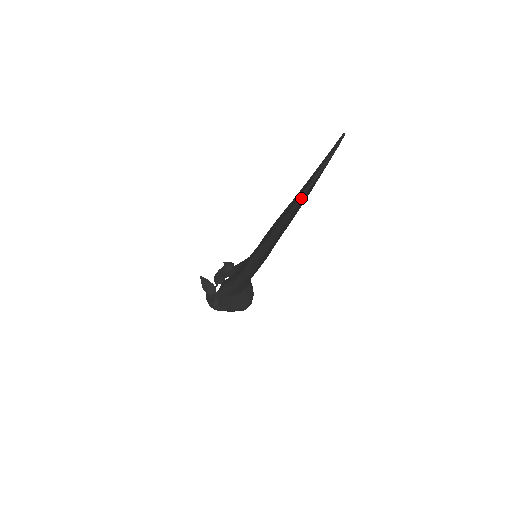
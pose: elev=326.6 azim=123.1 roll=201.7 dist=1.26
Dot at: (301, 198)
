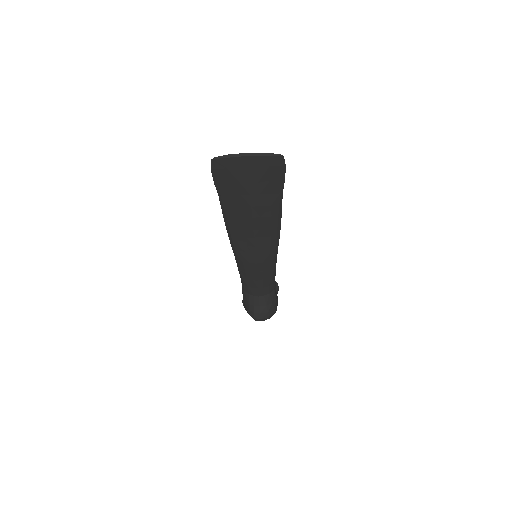
Dot at: (213, 160)
